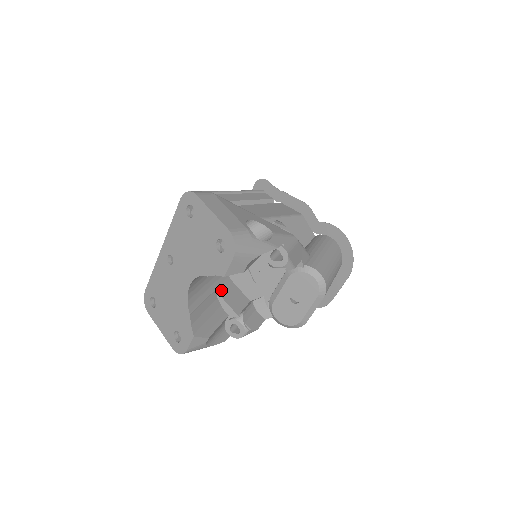
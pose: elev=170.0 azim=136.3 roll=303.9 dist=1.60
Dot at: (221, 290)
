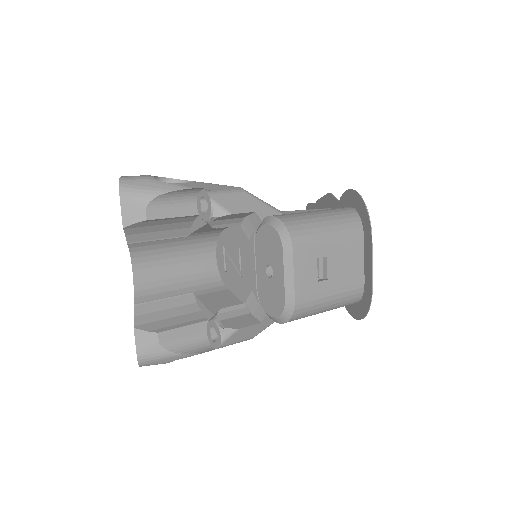
Dot at: (203, 294)
